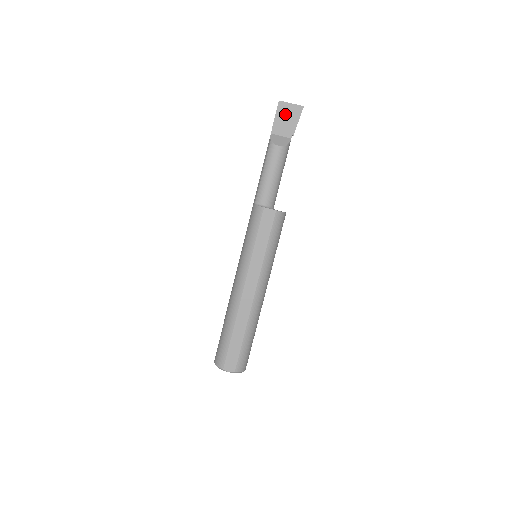
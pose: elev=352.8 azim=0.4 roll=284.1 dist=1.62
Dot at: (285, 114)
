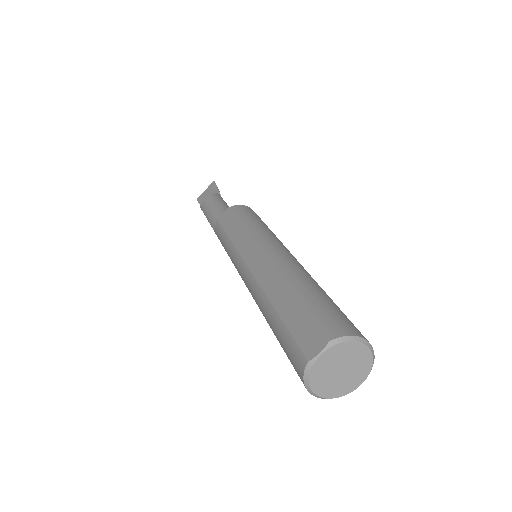
Dot at: (205, 196)
